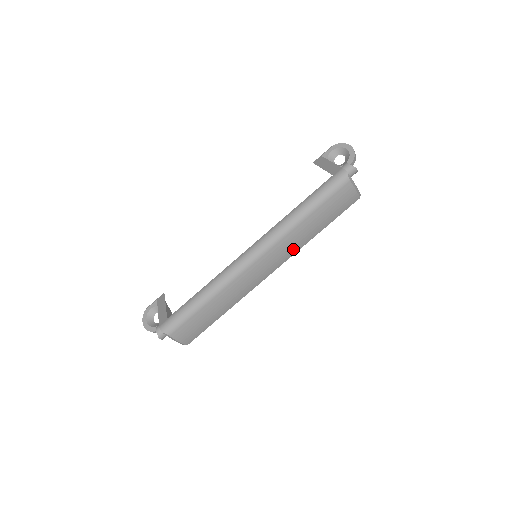
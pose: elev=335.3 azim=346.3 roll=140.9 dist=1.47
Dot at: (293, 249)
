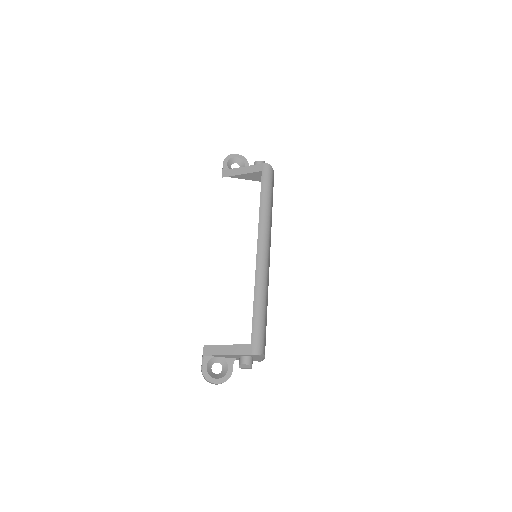
Dot at: occluded
